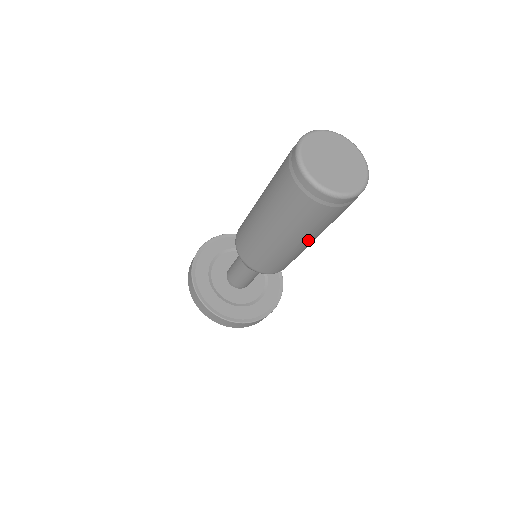
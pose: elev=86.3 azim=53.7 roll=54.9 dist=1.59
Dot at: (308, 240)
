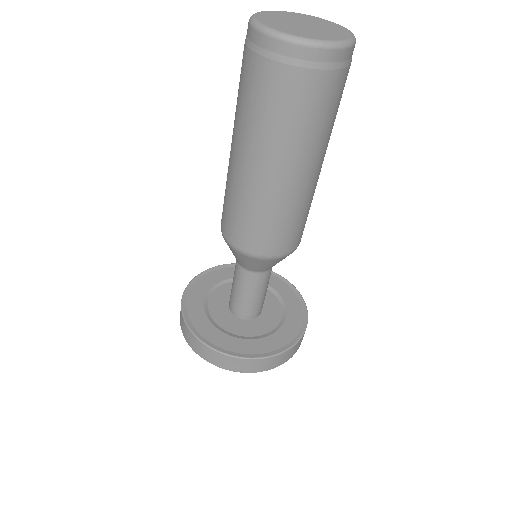
Dot at: (293, 165)
